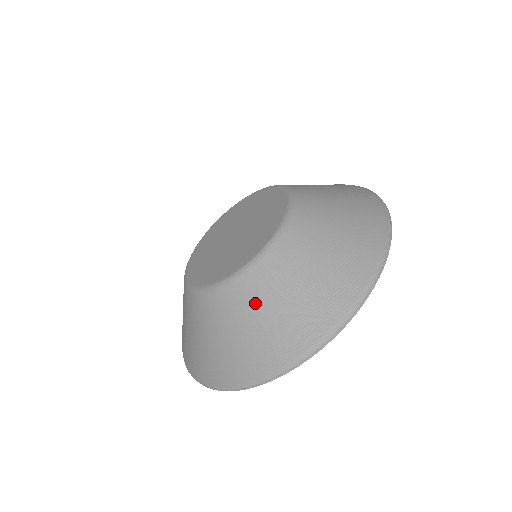
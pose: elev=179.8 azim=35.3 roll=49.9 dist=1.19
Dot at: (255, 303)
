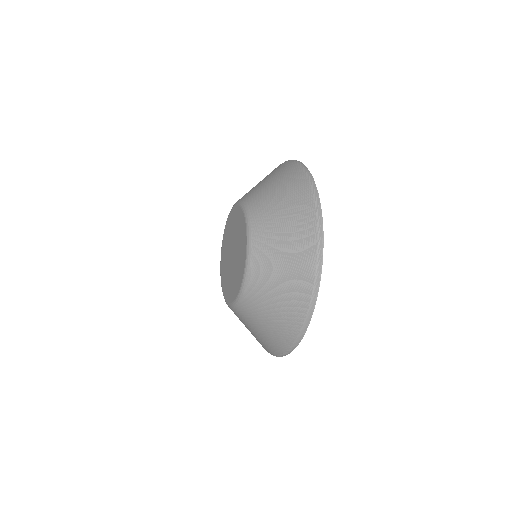
Dot at: (254, 318)
